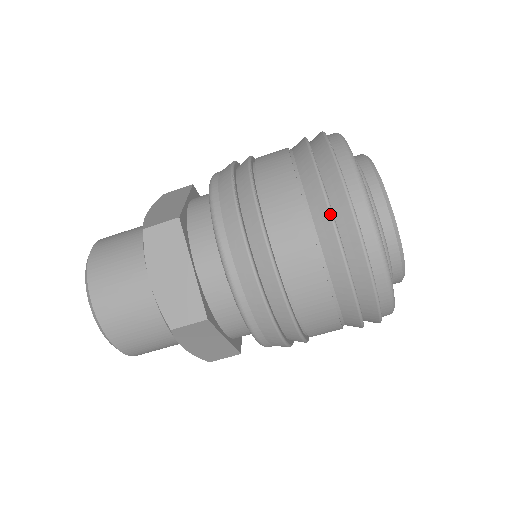
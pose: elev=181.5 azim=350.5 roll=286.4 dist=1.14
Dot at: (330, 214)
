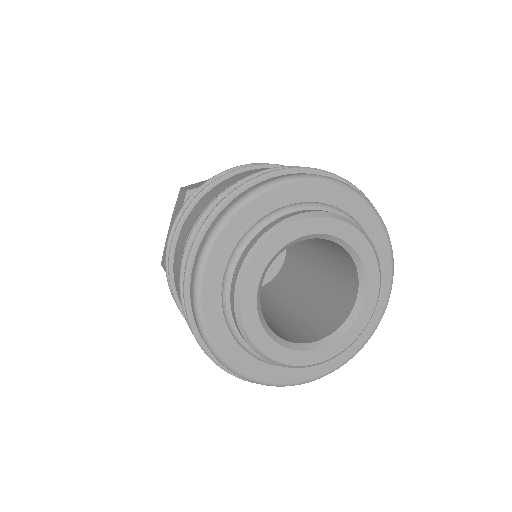
Dot at: (186, 245)
